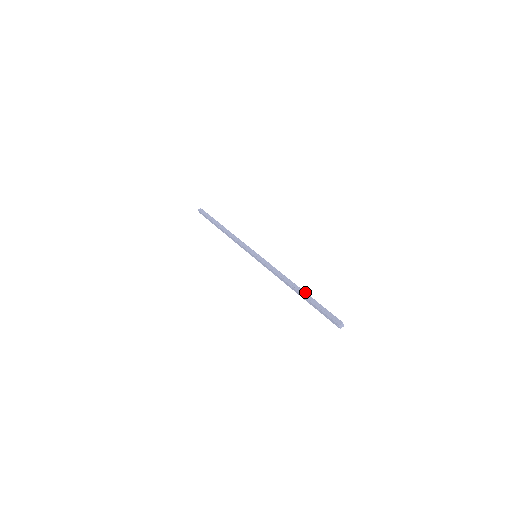
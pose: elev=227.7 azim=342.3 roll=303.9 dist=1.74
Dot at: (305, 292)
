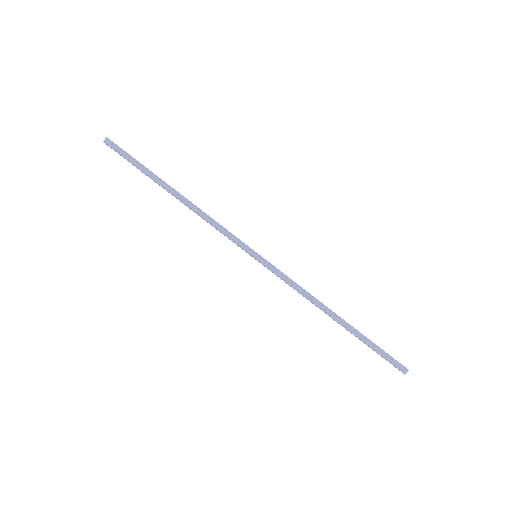
Dot at: (352, 327)
